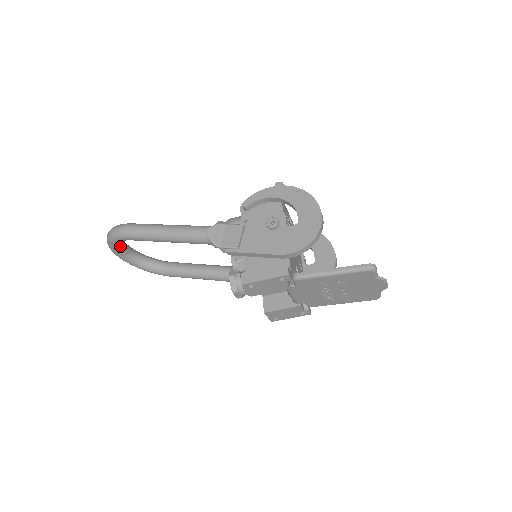
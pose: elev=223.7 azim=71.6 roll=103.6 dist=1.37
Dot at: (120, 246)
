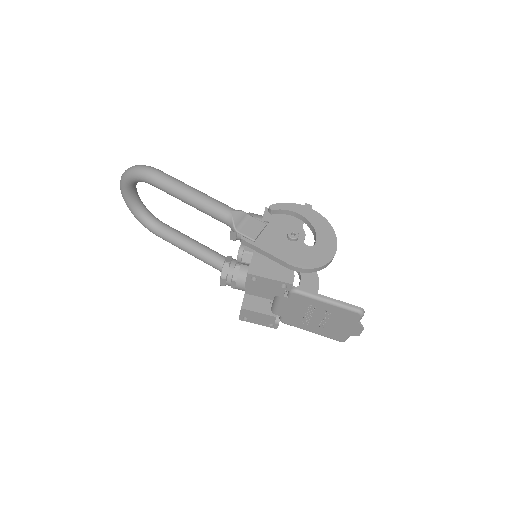
Dot at: (133, 185)
